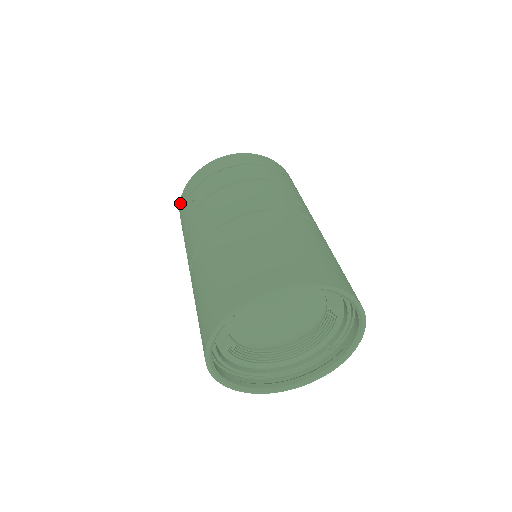
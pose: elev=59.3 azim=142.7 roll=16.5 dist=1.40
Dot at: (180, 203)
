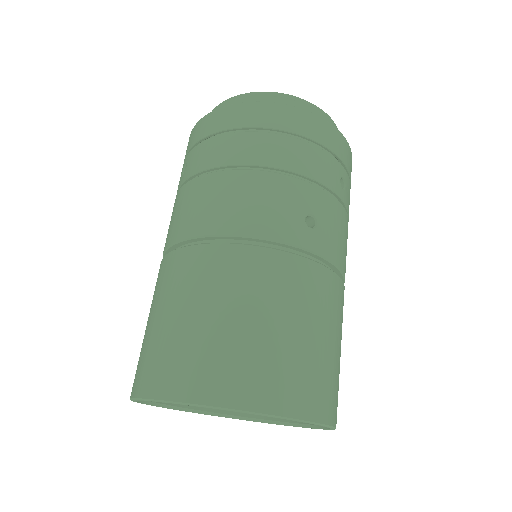
Dot at: occluded
